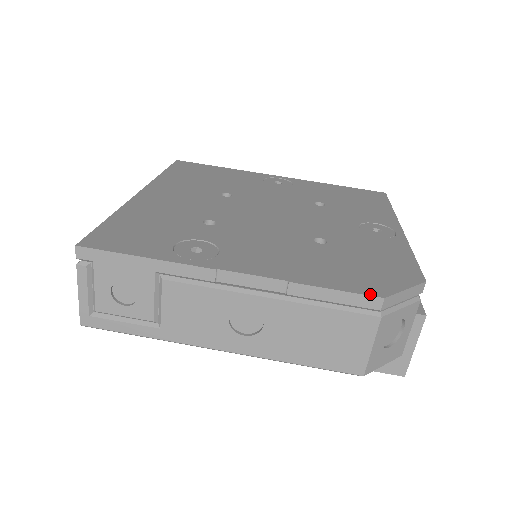
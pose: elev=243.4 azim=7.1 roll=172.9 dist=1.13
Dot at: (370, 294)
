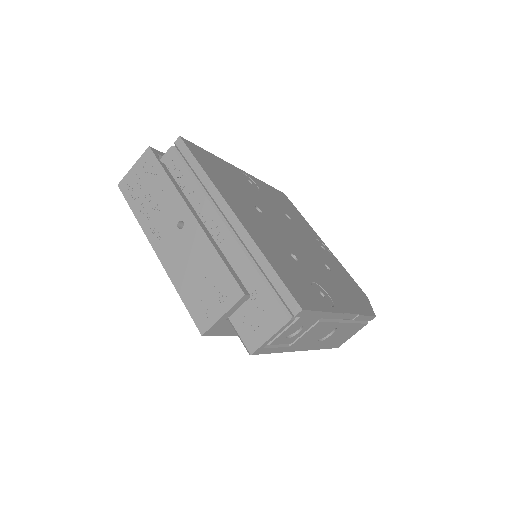
Dot at: (373, 315)
